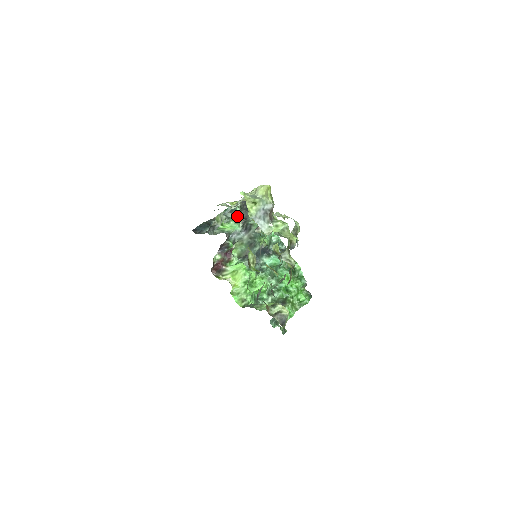
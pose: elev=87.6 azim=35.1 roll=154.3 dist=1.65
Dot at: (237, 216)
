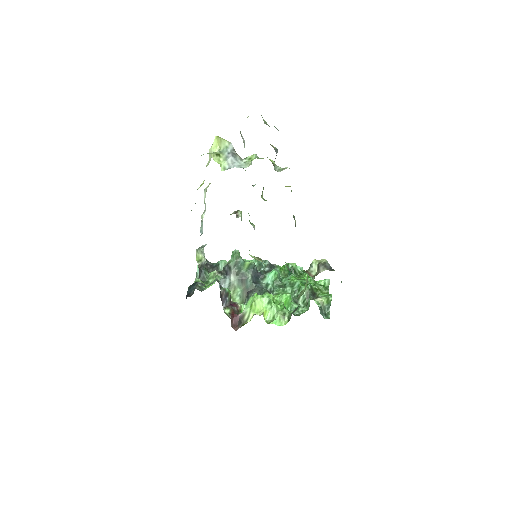
Dot at: (210, 273)
